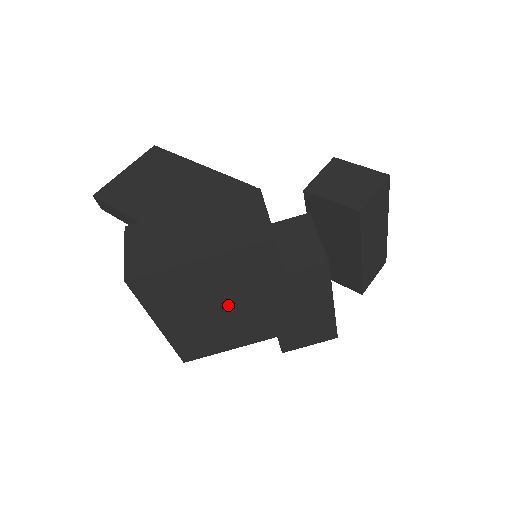
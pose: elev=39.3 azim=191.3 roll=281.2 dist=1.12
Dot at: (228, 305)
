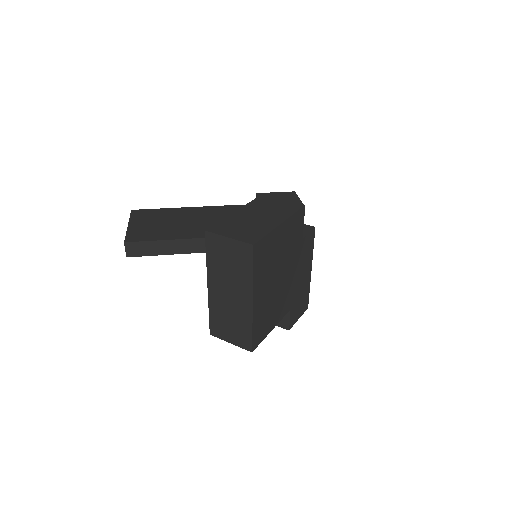
Dot at: (281, 272)
